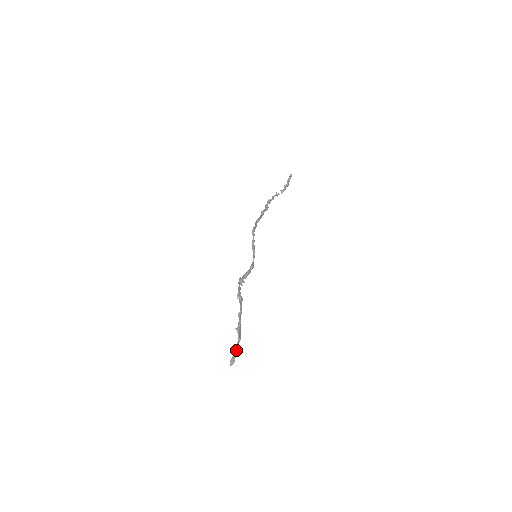
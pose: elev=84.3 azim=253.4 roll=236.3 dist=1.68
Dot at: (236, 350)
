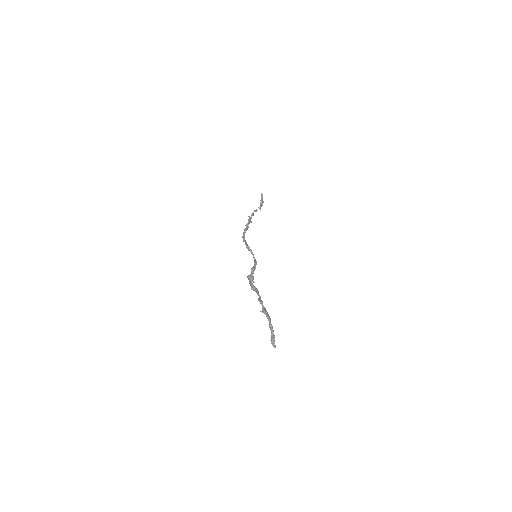
Dot at: (271, 329)
